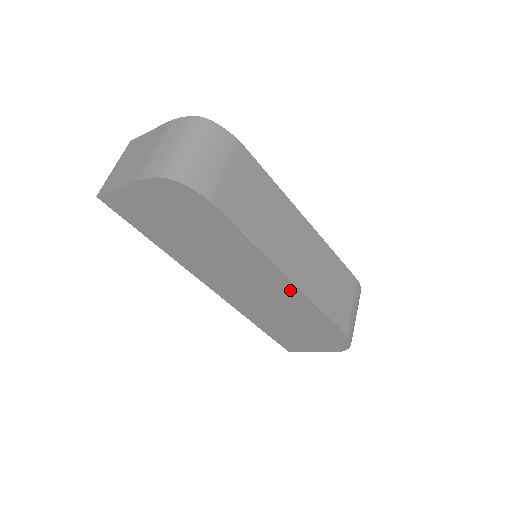
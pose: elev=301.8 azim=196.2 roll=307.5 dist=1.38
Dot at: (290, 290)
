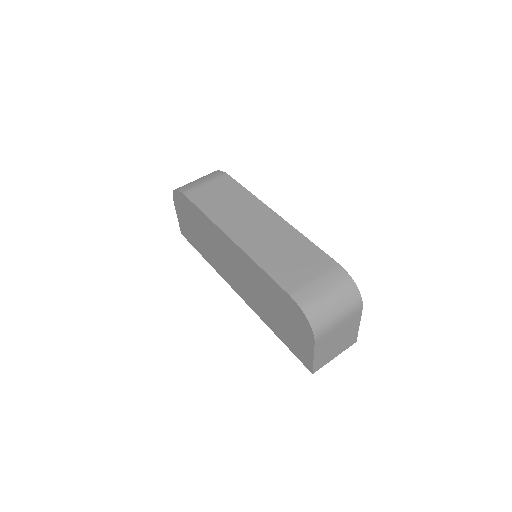
Dot at: (239, 253)
